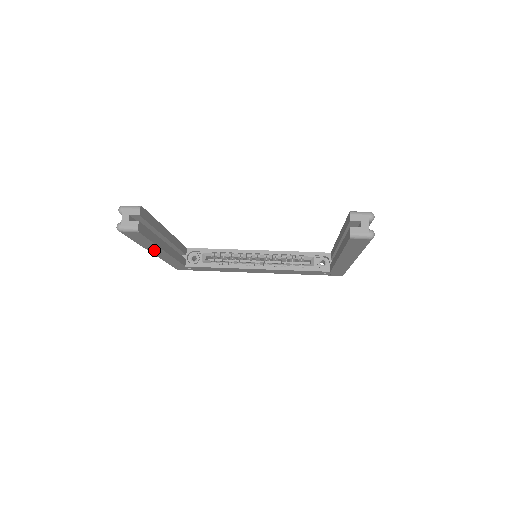
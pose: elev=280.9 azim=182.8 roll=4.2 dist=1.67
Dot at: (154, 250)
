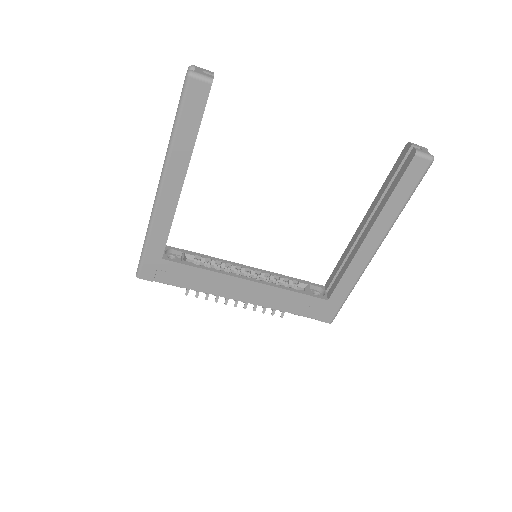
Dot at: (174, 169)
